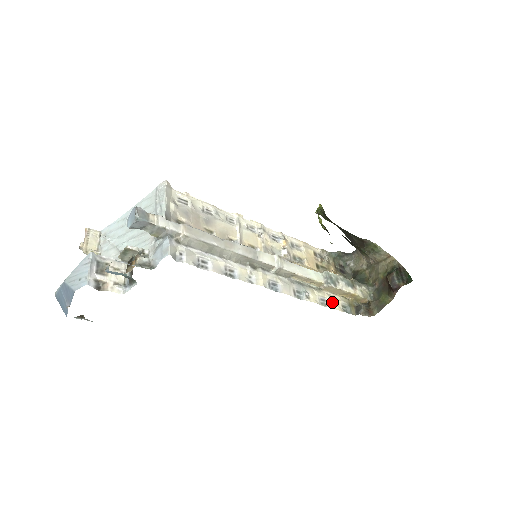
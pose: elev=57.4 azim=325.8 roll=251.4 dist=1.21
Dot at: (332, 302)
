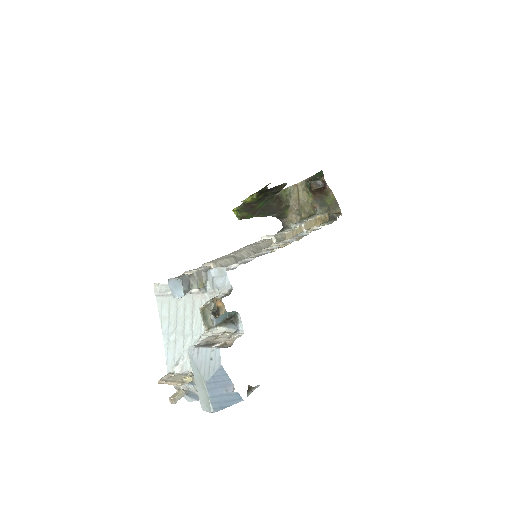
Dot at: (319, 226)
